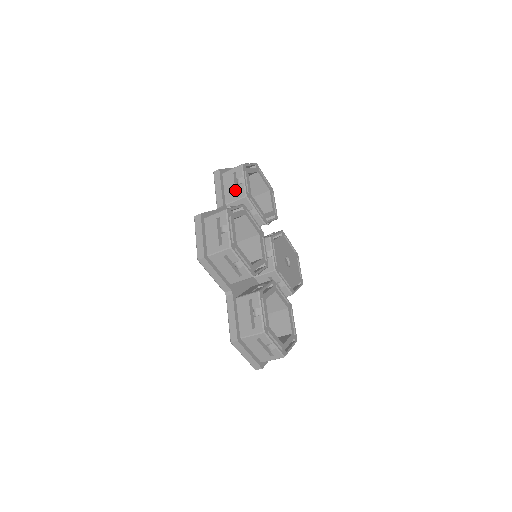
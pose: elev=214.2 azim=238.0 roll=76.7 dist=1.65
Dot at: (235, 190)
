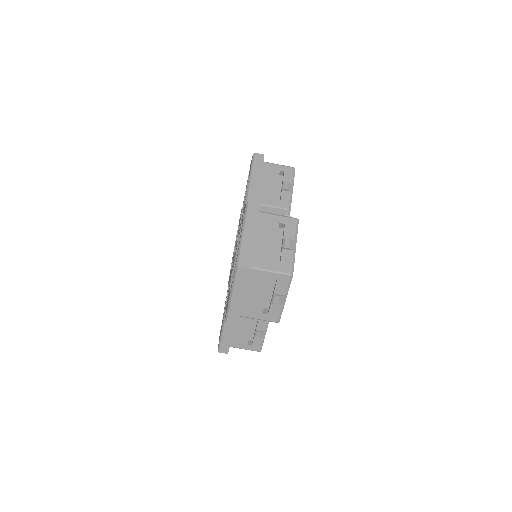
Dot at: occluded
